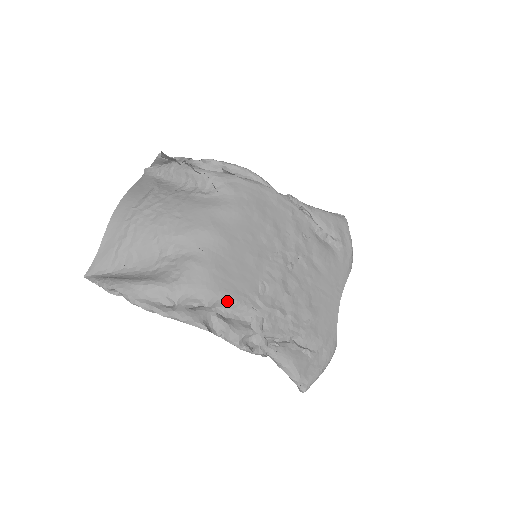
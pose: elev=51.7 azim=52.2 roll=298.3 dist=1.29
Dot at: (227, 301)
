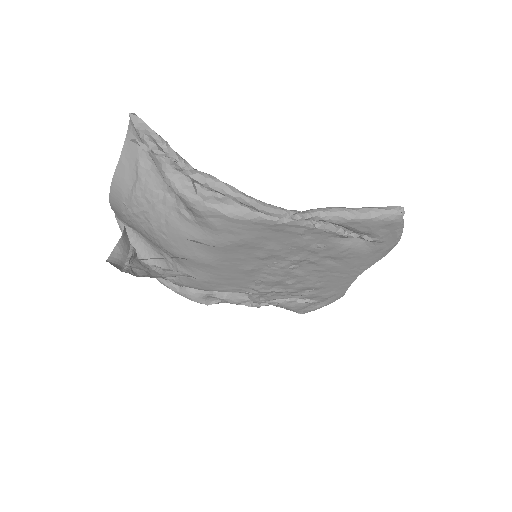
Dot at: (222, 291)
